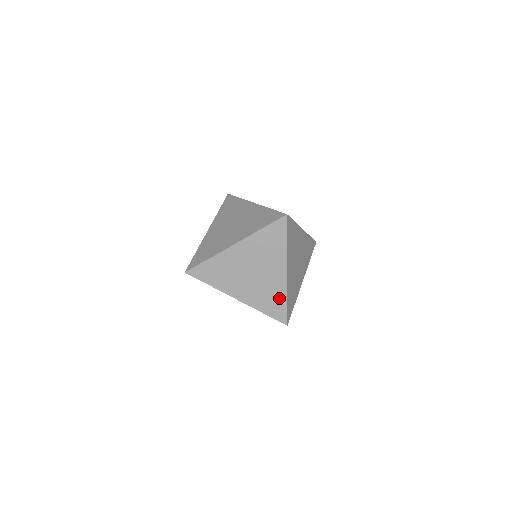
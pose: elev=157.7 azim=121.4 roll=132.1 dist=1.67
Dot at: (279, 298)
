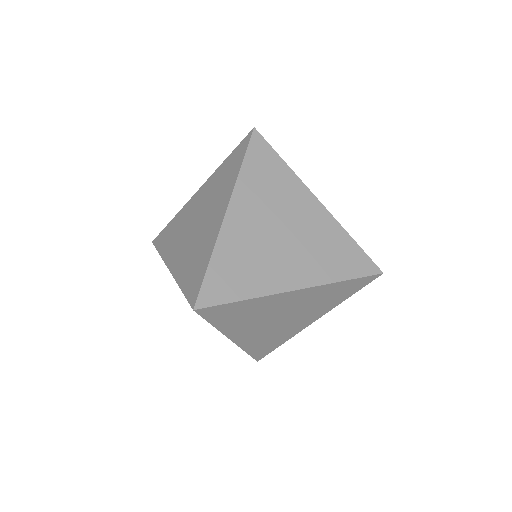
Dot at: (341, 242)
